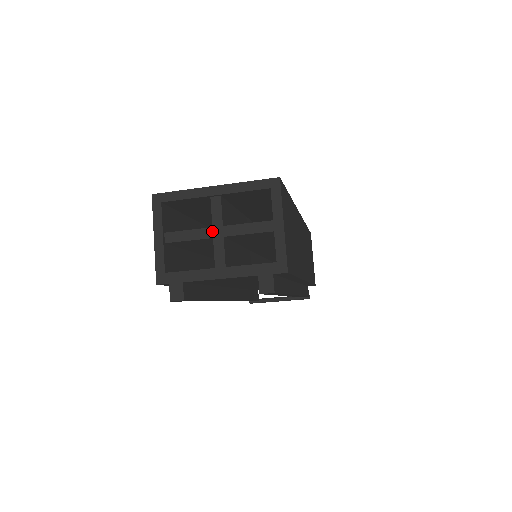
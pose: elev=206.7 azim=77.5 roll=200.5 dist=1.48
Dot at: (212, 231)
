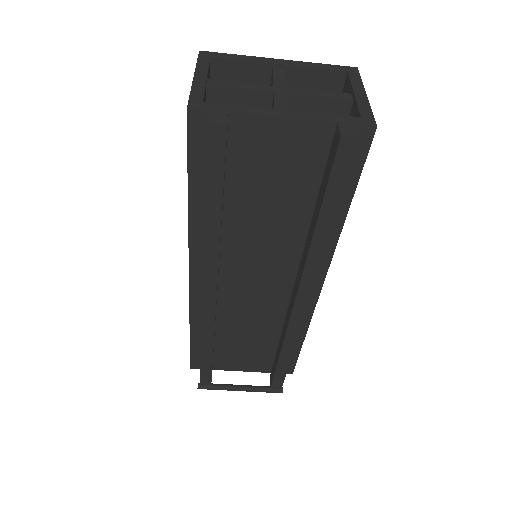
Dot at: (273, 88)
